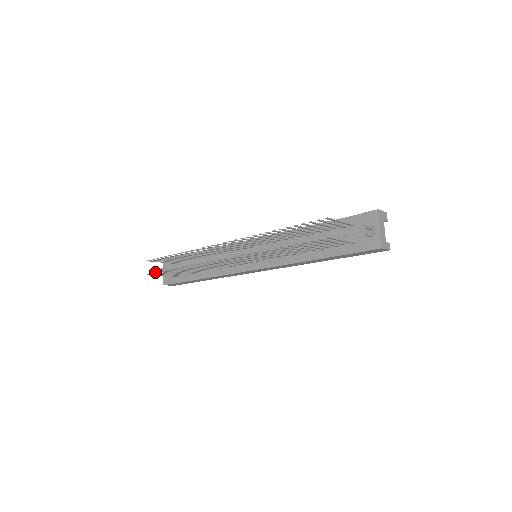
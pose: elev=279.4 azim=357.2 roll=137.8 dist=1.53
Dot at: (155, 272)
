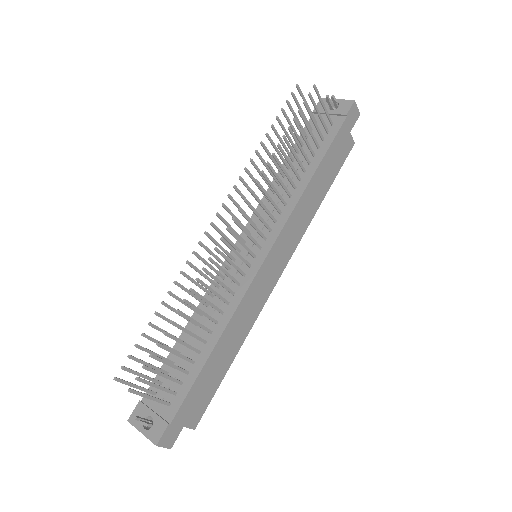
Dot at: occluded
